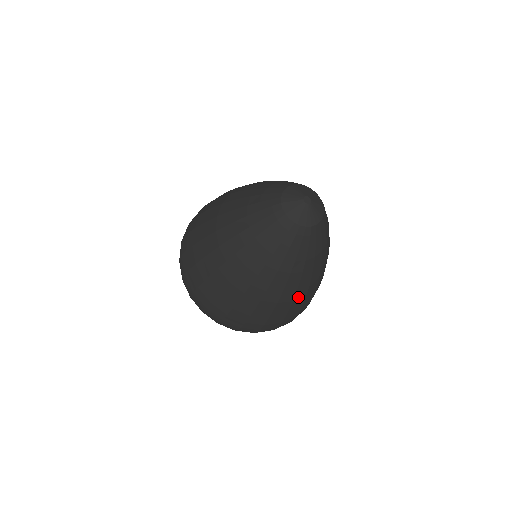
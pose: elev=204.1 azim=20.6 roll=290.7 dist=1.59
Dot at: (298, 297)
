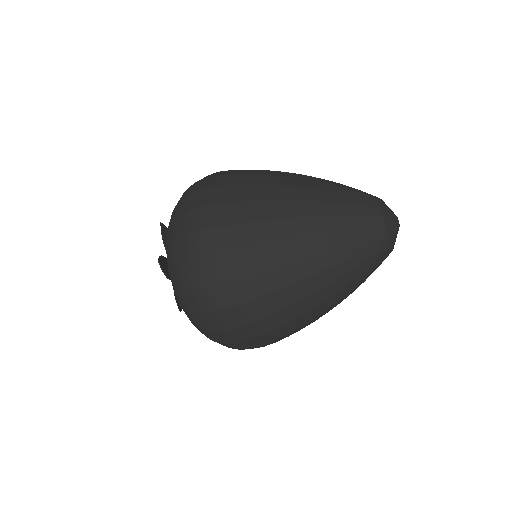
Dot at: occluded
